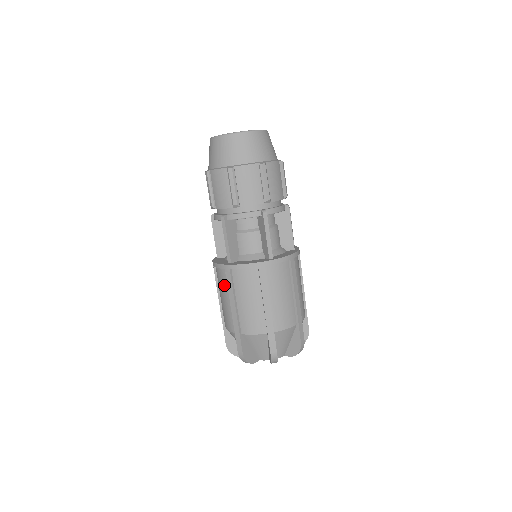
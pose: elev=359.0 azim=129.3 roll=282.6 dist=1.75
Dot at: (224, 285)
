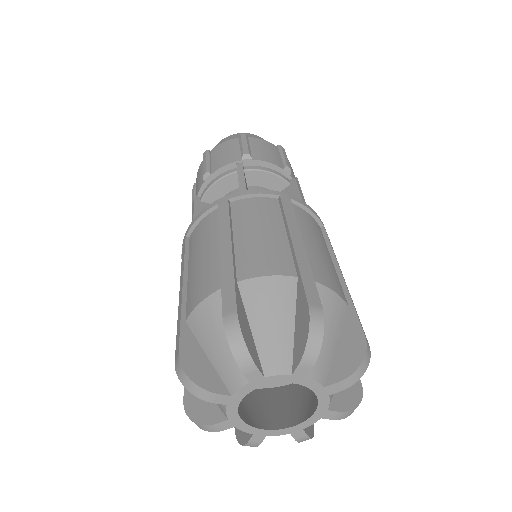
Dot at: occluded
